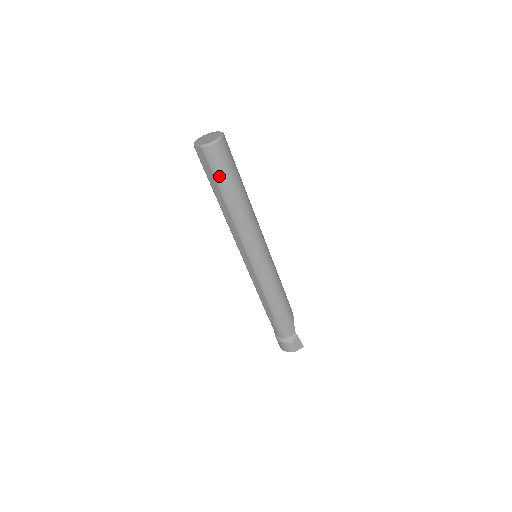
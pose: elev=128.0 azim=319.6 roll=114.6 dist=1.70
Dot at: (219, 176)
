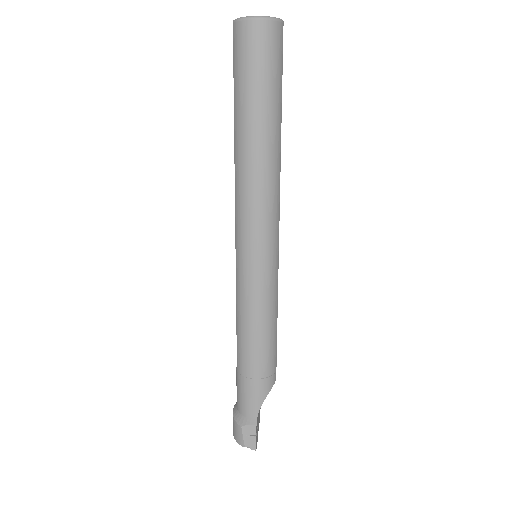
Dot at: (238, 81)
